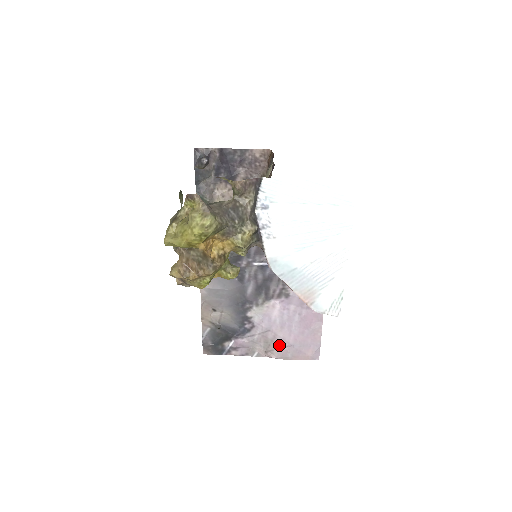
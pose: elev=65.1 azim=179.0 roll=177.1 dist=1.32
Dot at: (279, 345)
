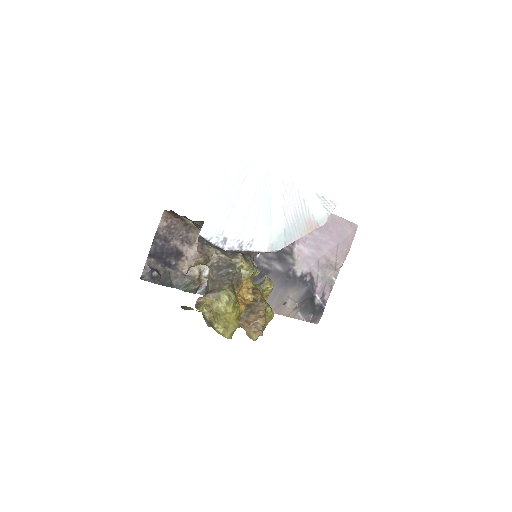
Dot at: (334, 256)
